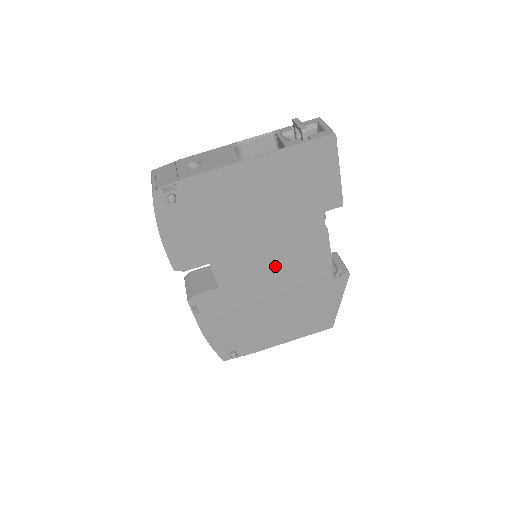
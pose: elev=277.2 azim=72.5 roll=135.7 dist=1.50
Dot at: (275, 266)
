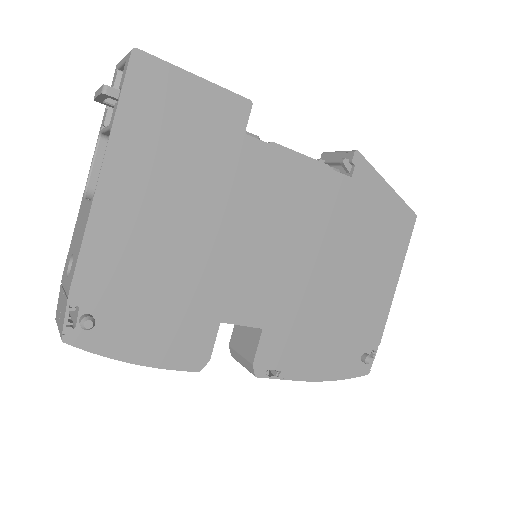
Dot at: (281, 241)
